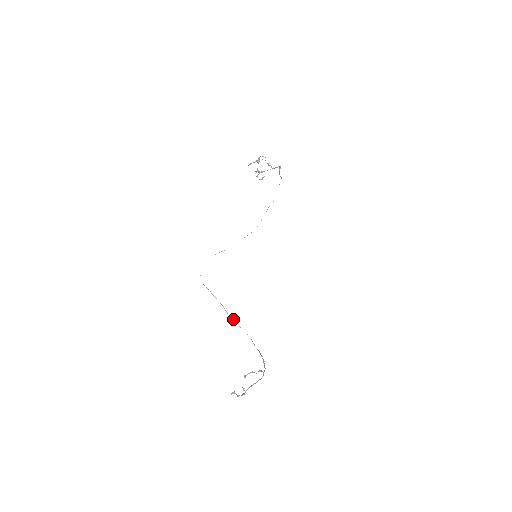
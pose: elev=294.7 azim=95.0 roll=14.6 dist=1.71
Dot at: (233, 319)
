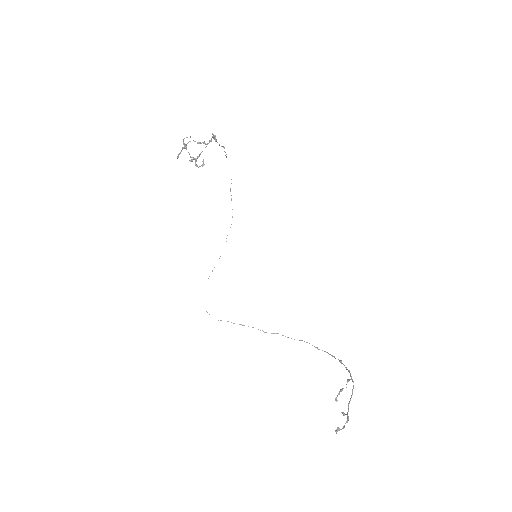
Dot at: occluded
